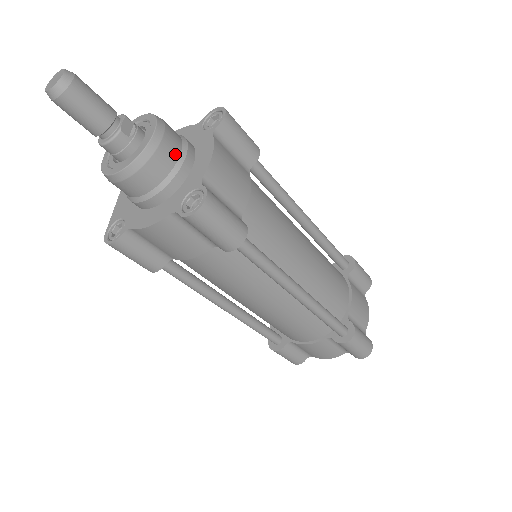
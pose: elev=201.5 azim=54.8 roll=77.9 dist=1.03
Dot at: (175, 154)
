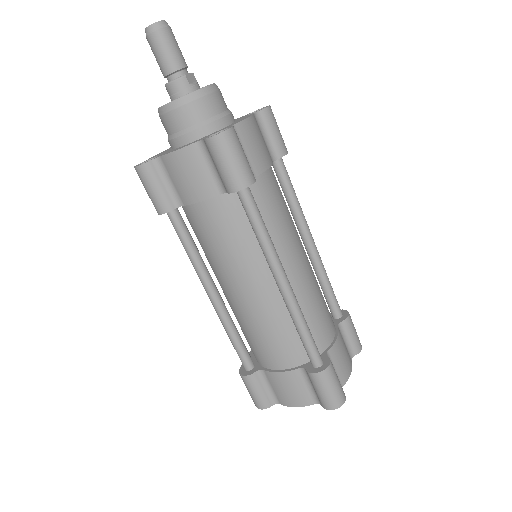
Dot at: (219, 109)
